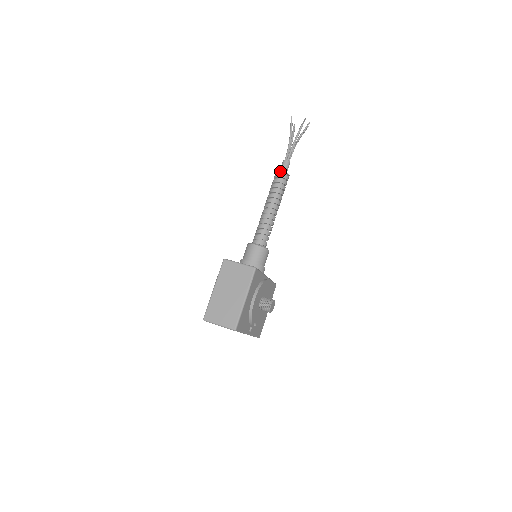
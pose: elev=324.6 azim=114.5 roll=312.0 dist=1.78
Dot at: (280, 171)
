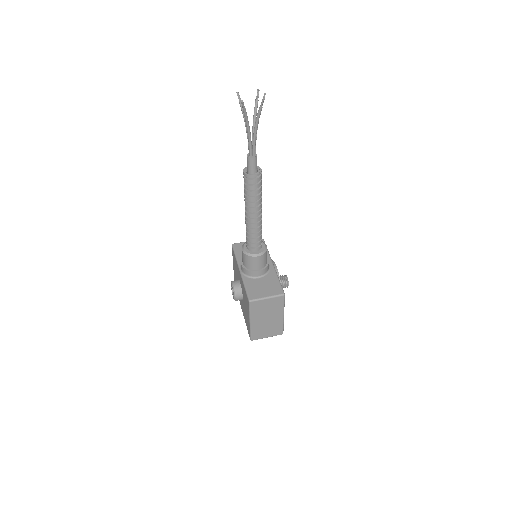
Dot at: (253, 177)
